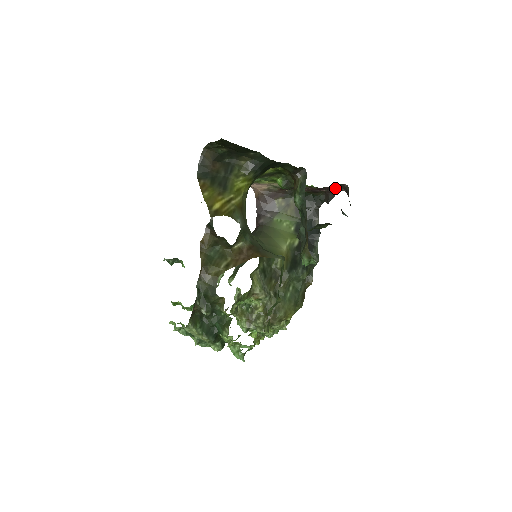
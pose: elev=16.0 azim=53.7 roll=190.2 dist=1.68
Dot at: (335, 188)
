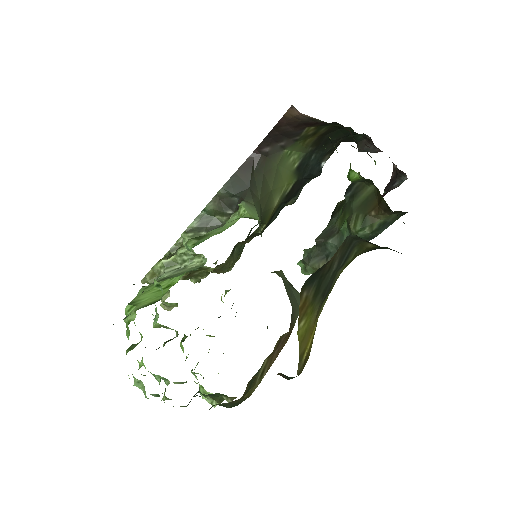
Dot at: occluded
